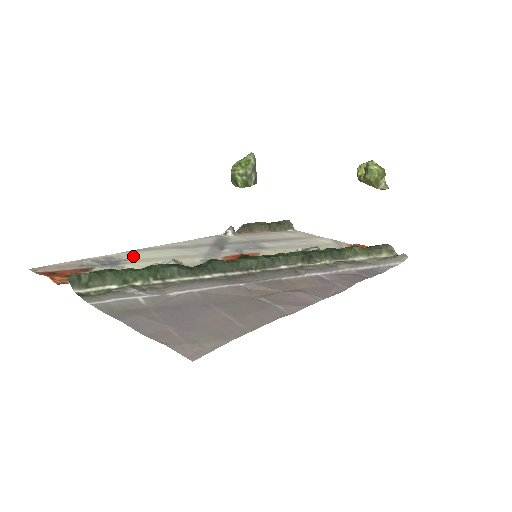
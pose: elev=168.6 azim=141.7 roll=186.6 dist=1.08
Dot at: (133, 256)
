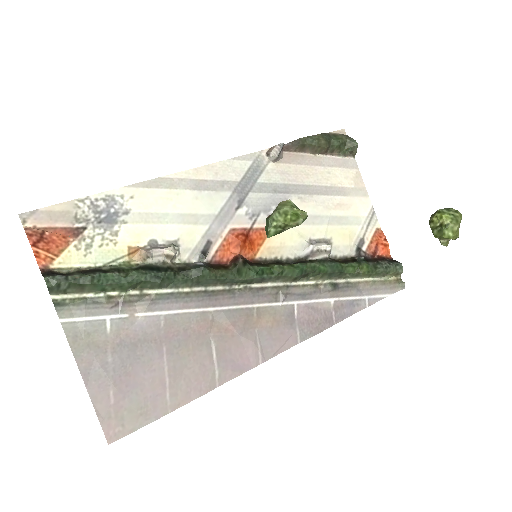
Dot at: (137, 203)
